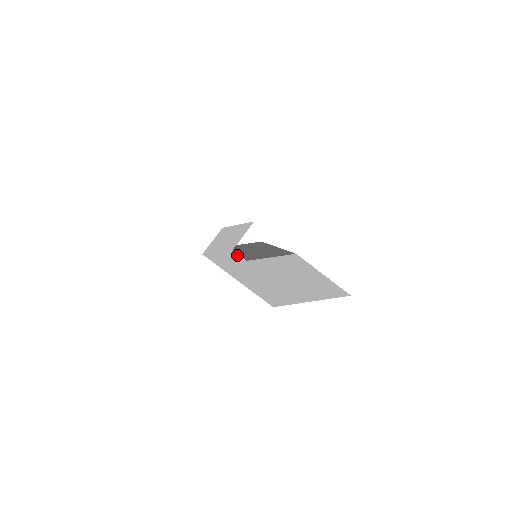
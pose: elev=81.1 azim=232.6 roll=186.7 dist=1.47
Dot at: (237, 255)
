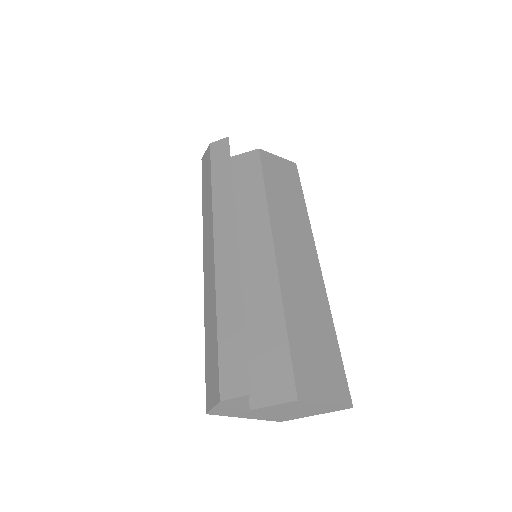
Dot at: (239, 409)
